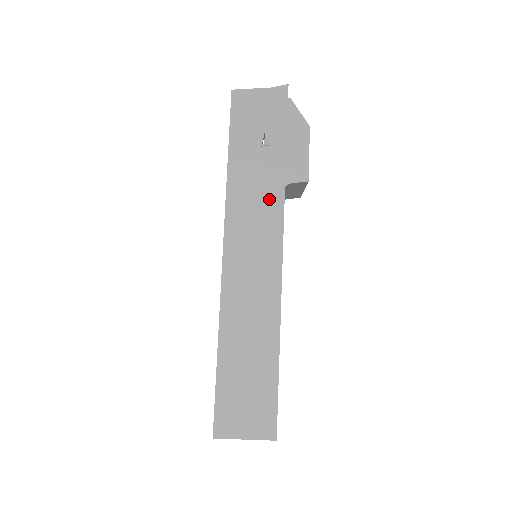
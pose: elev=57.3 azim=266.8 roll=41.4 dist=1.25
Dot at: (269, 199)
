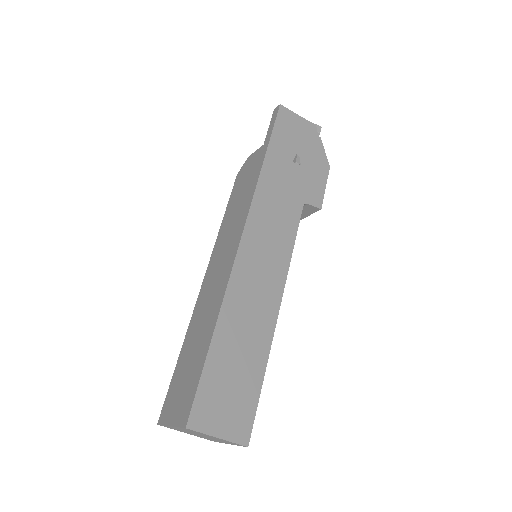
Dot at: (290, 208)
